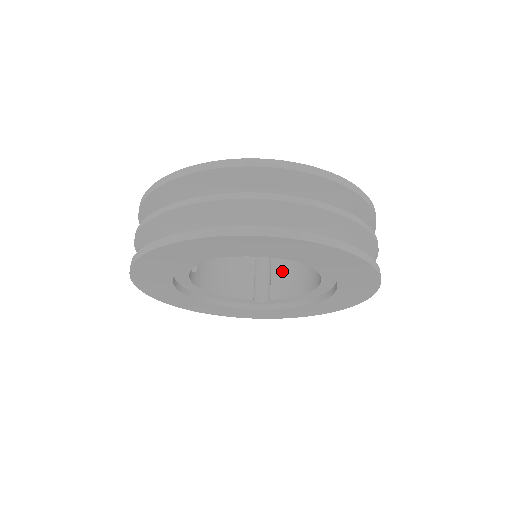
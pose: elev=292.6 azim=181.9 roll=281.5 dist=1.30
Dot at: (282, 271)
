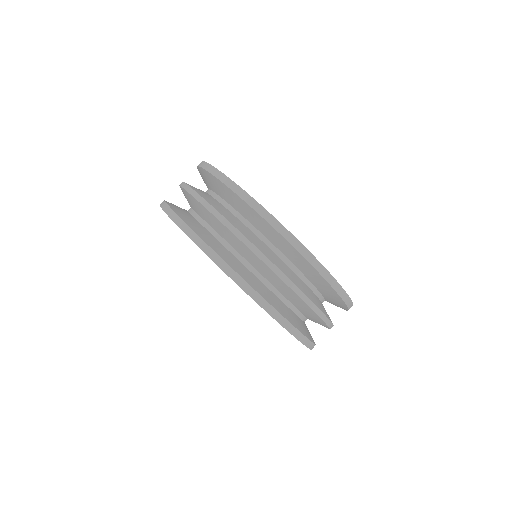
Dot at: occluded
